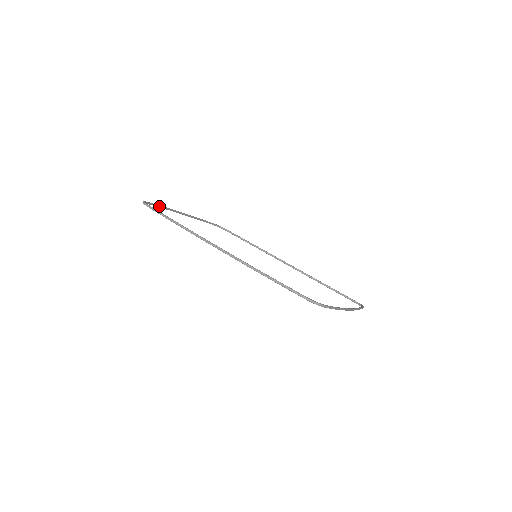
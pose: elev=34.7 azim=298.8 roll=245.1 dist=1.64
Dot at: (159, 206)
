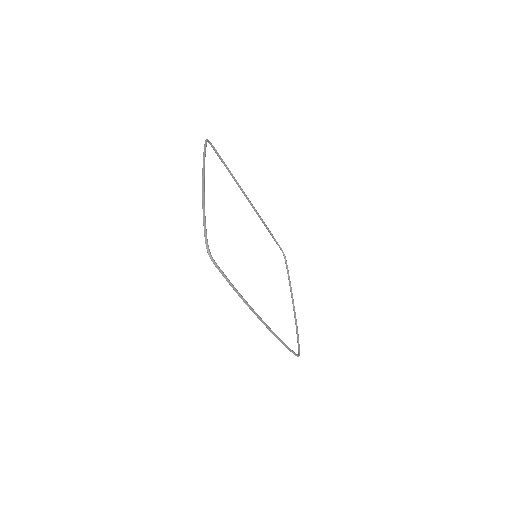
Dot at: (205, 220)
